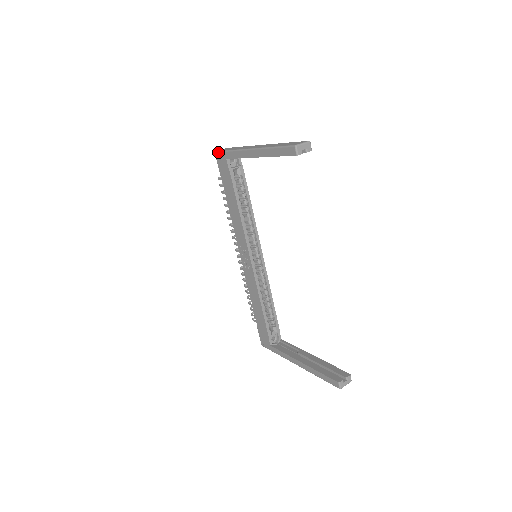
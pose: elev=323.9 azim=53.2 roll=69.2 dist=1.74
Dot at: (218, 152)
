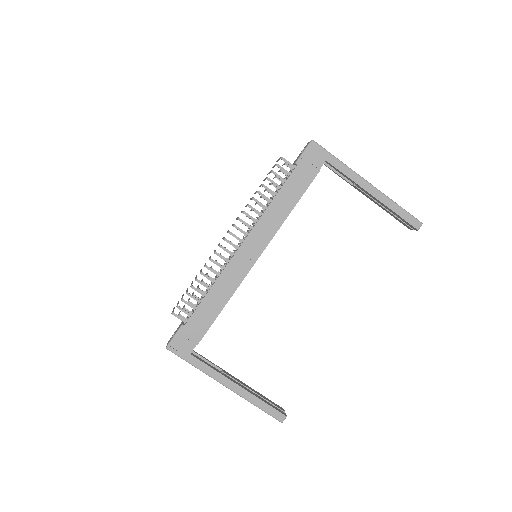
Dot at: (320, 145)
